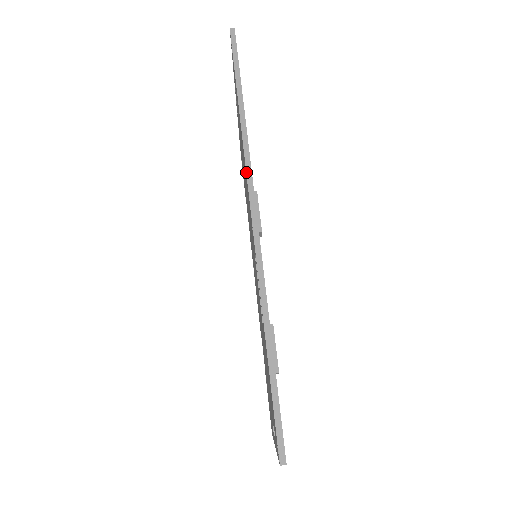
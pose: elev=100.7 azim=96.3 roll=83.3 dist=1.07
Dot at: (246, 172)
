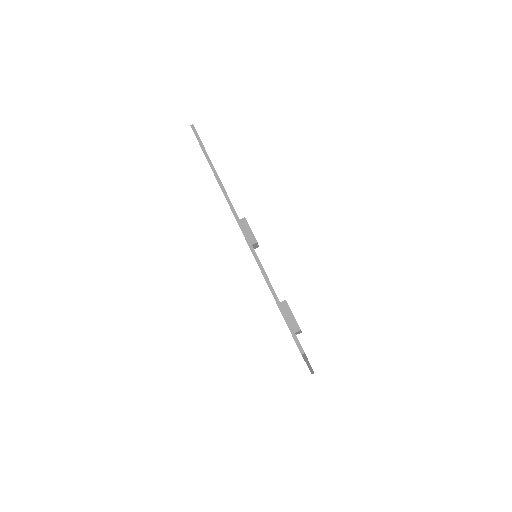
Dot at: occluded
